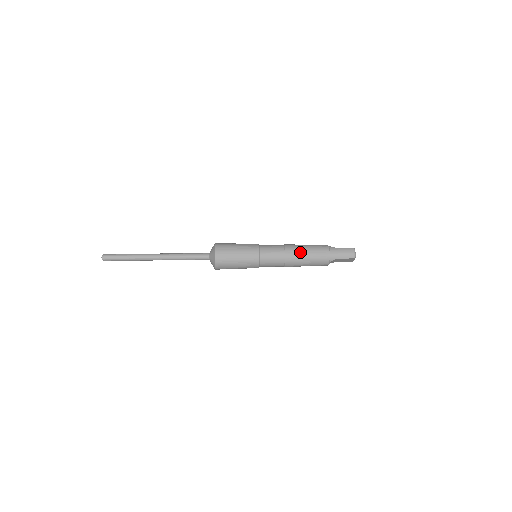
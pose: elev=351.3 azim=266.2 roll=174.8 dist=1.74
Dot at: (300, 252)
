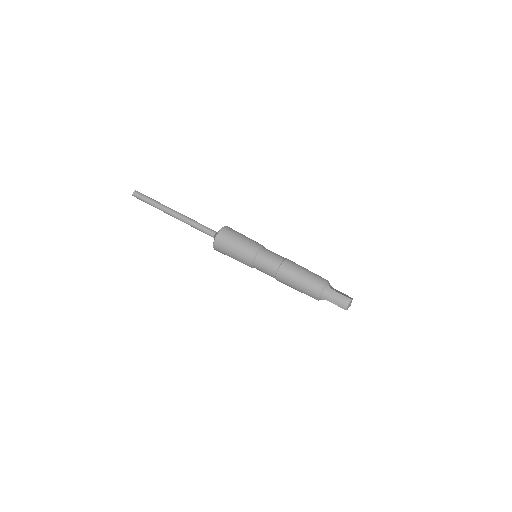
Dot at: (293, 276)
